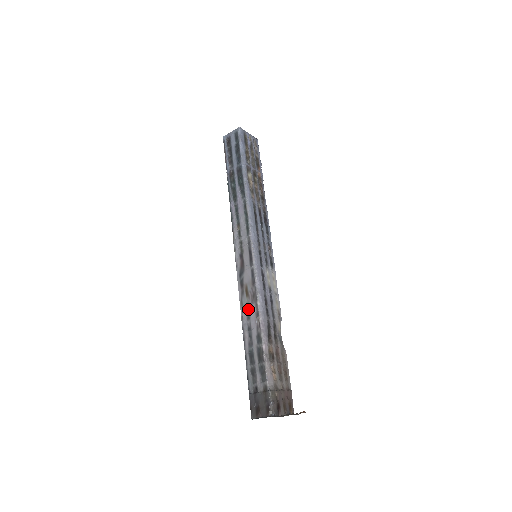
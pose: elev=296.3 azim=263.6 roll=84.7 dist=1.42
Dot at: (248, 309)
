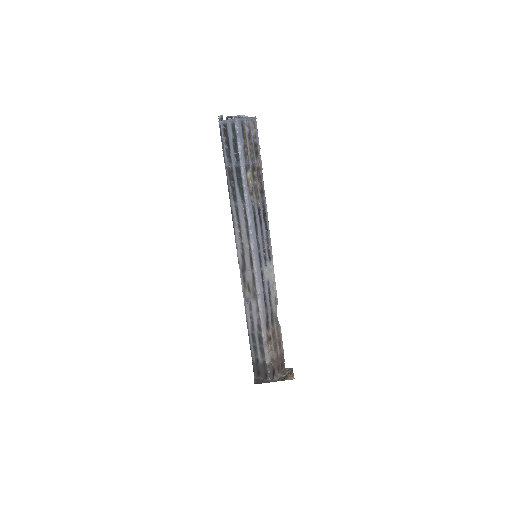
Dot at: (250, 303)
